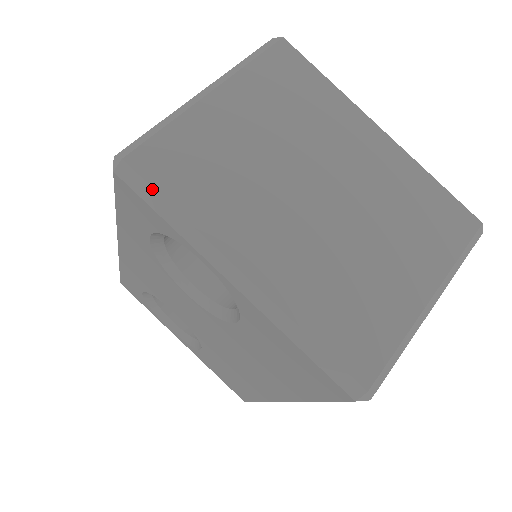
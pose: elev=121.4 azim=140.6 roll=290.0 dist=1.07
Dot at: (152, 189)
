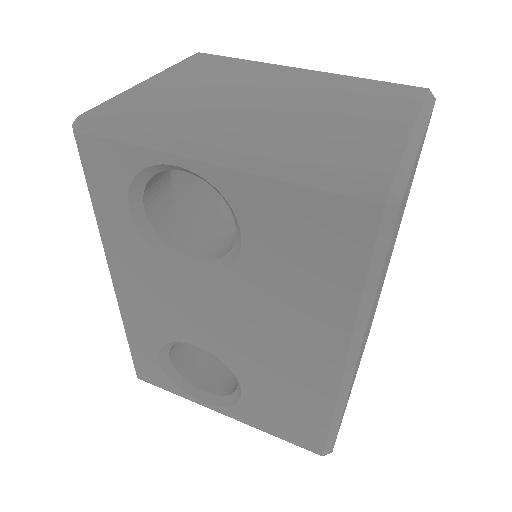
Dot at: (110, 124)
